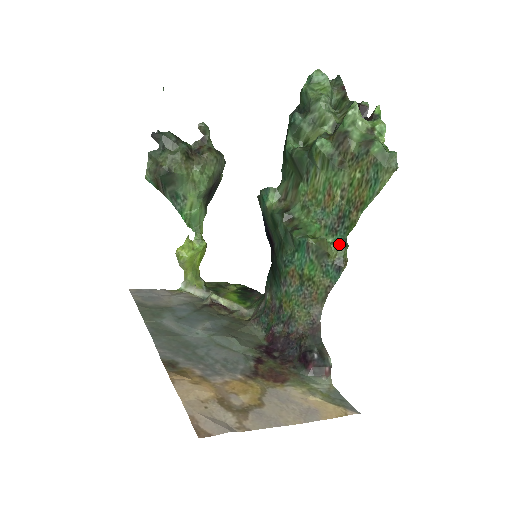
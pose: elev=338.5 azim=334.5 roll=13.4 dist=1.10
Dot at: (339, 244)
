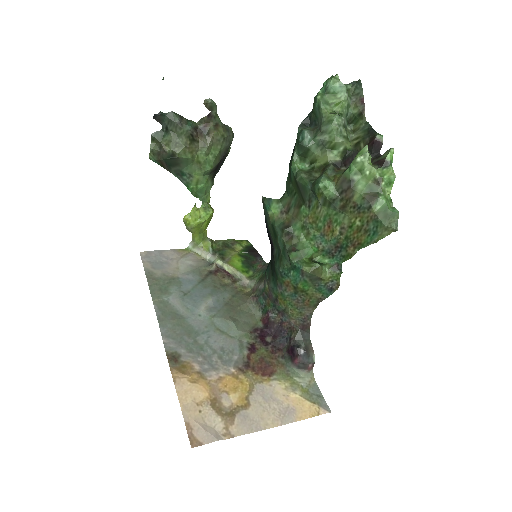
Dot at: (334, 268)
